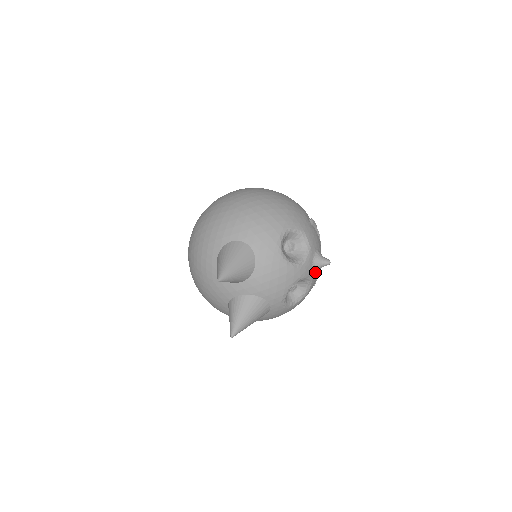
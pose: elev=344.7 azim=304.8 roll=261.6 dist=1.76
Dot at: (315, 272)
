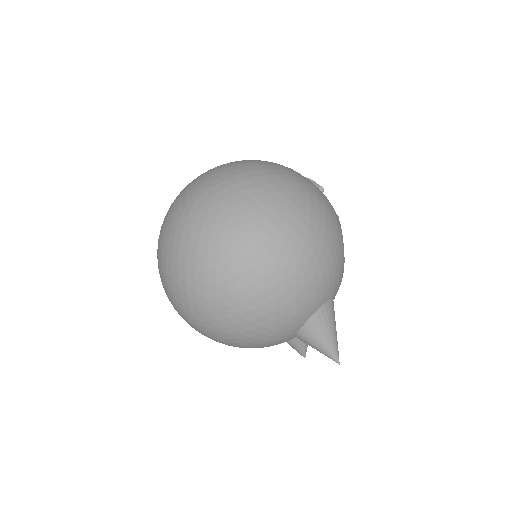
Dot at: occluded
